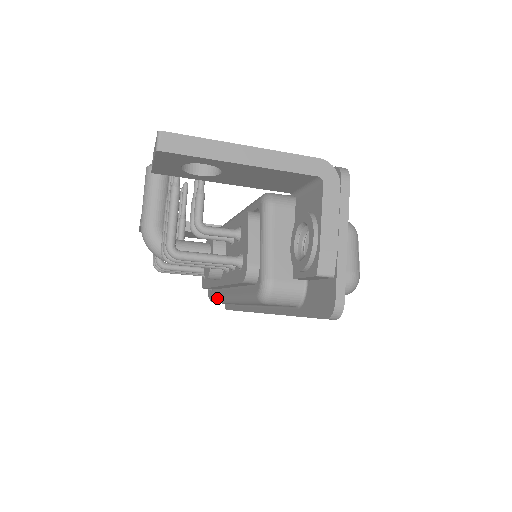
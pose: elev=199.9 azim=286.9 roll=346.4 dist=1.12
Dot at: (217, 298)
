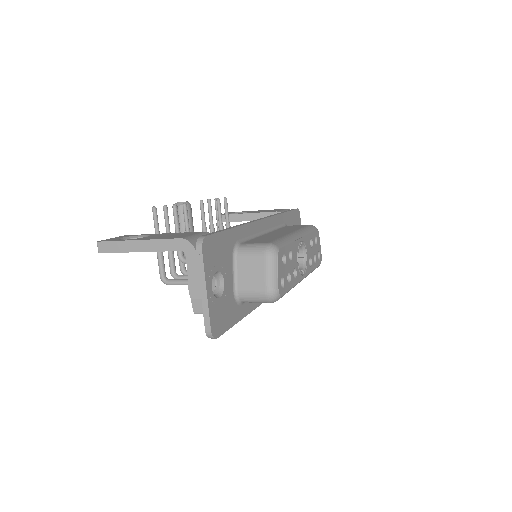
Dot at: occluded
